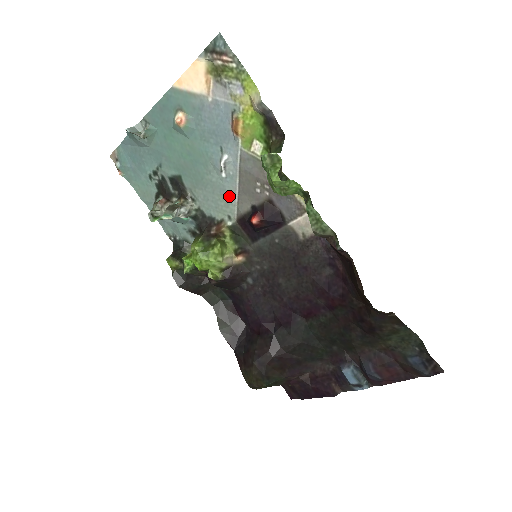
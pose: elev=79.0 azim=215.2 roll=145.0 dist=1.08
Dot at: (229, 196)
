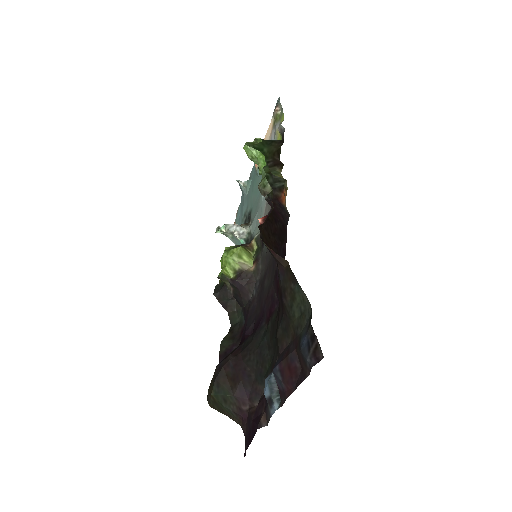
Dot at: (262, 212)
